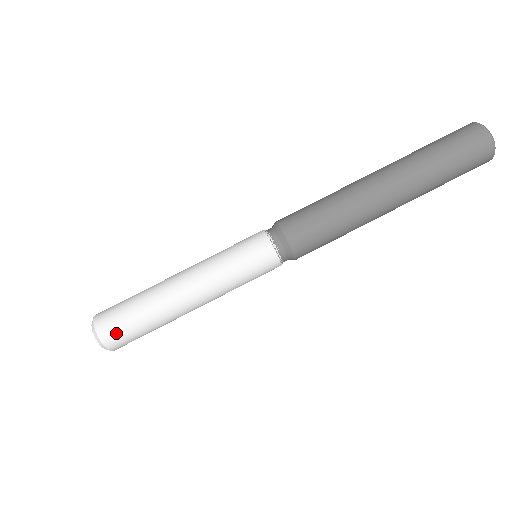
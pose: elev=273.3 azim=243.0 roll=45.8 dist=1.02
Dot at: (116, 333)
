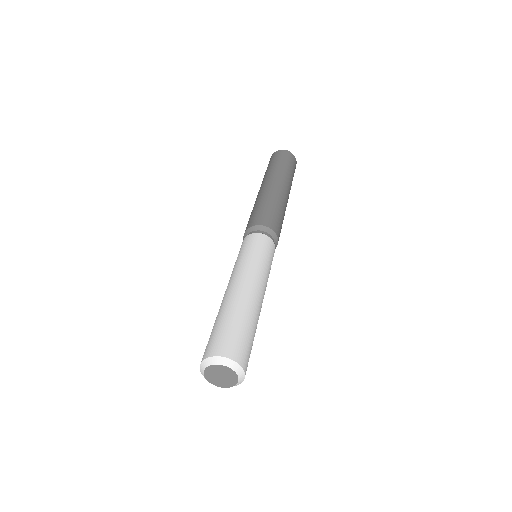
Dot at: (231, 343)
